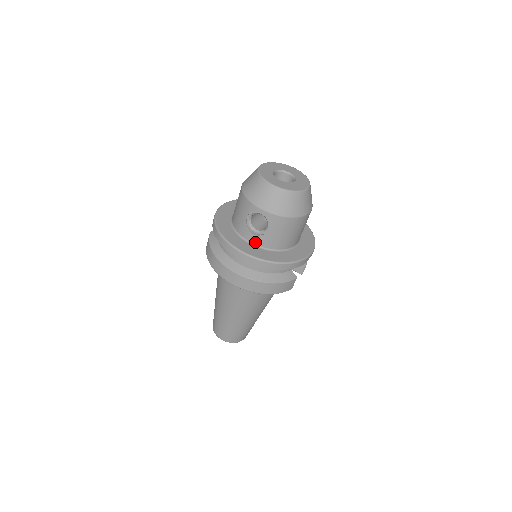
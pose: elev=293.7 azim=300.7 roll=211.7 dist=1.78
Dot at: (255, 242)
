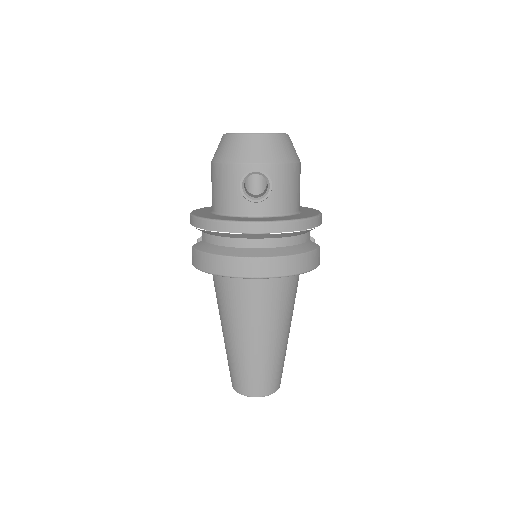
Dot at: (261, 213)
